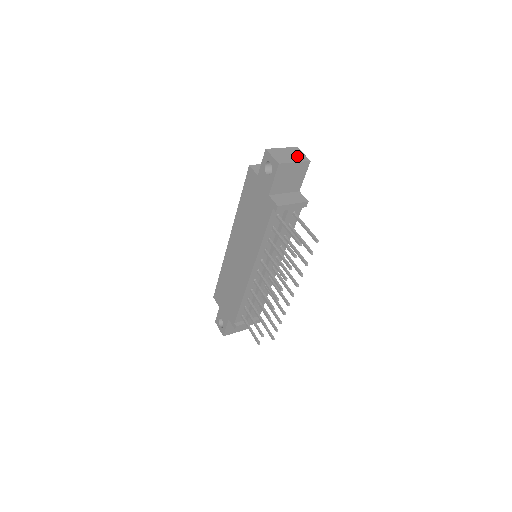
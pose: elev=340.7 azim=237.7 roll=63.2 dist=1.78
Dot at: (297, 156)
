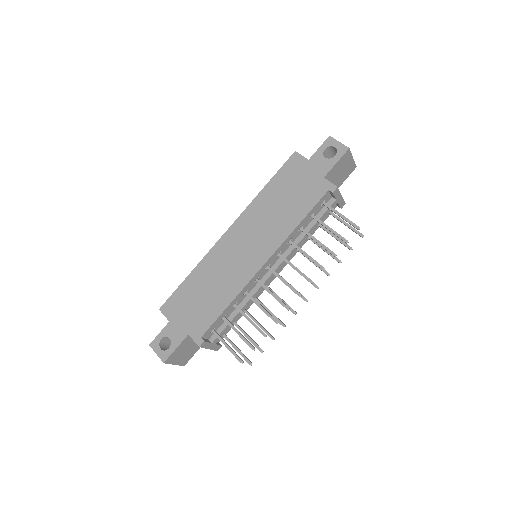
Dot at: occluded
